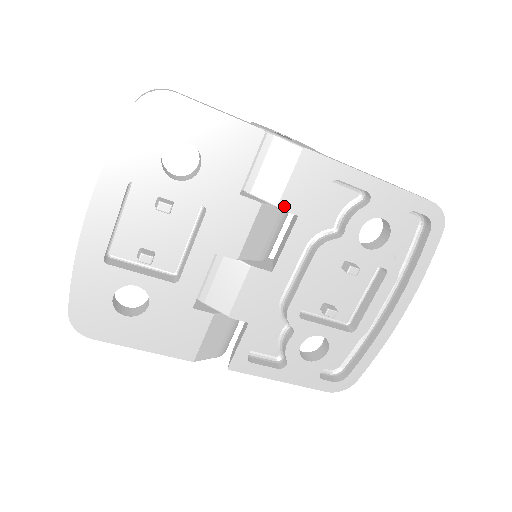
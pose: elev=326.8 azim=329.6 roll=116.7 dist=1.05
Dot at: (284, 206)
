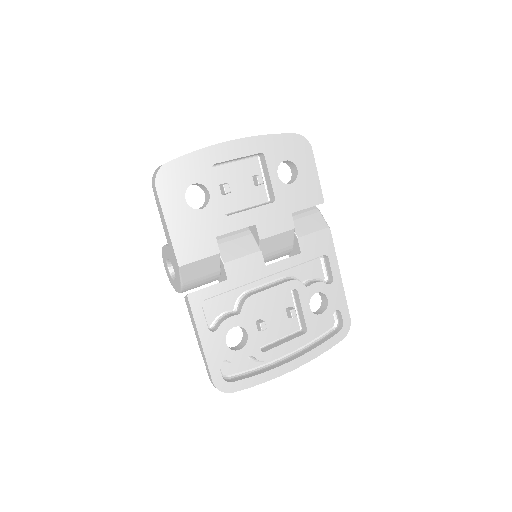
Dot at: (301, 241)
